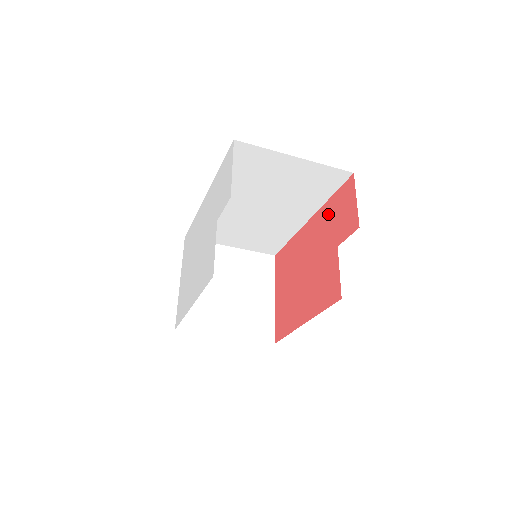
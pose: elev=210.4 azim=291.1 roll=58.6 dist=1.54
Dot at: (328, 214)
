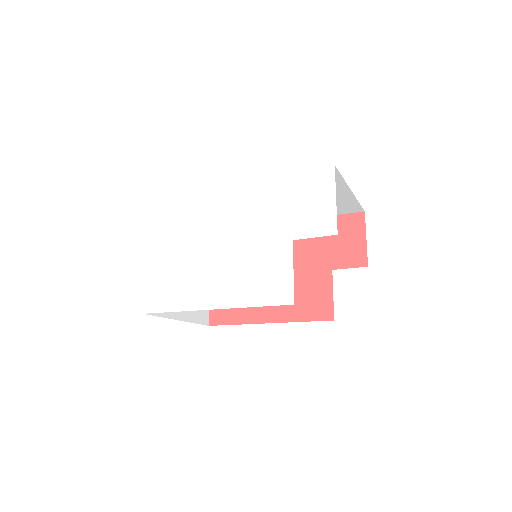
Dot at: occluded
